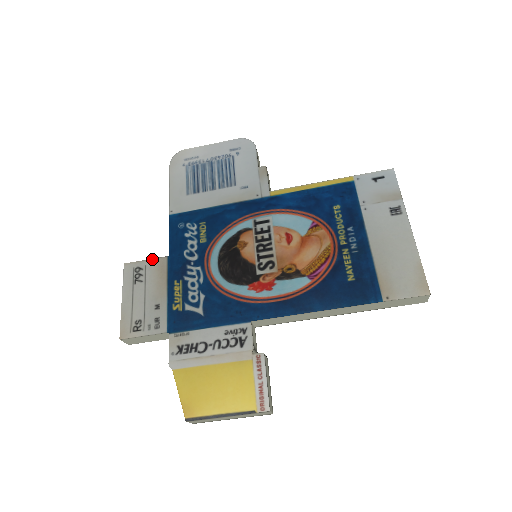
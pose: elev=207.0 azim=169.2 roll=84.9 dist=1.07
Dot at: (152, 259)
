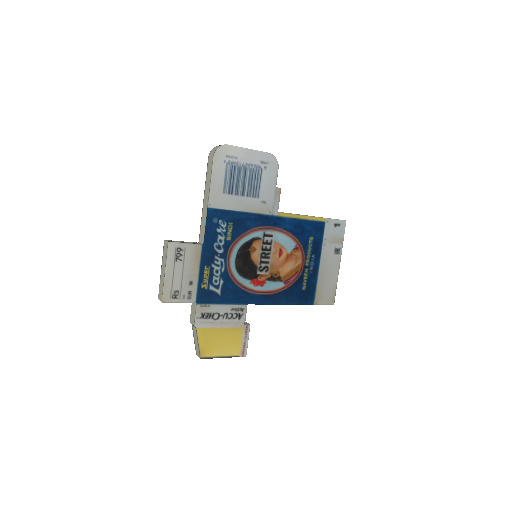
Dot at: (191, 244)
